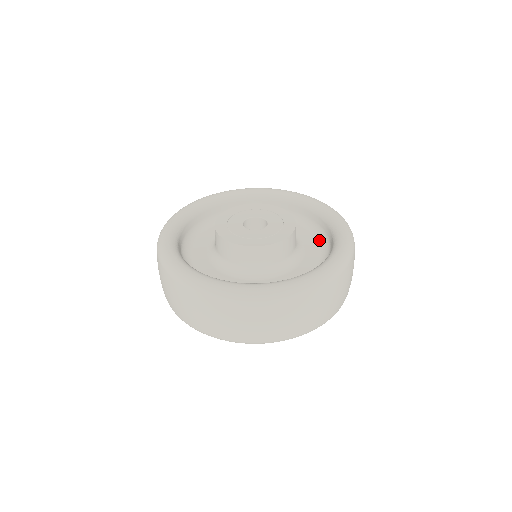
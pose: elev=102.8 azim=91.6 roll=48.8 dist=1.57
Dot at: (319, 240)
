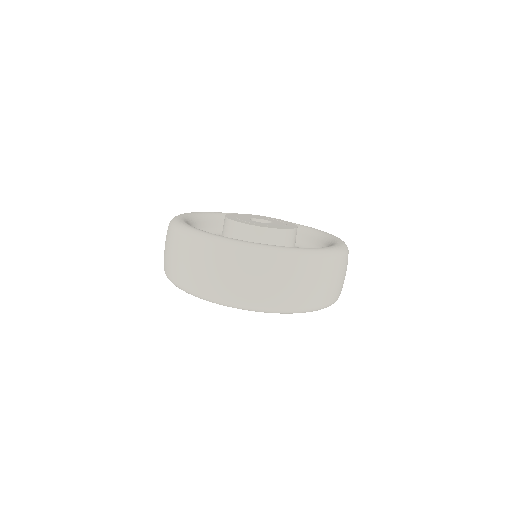
Dot at: occluded
